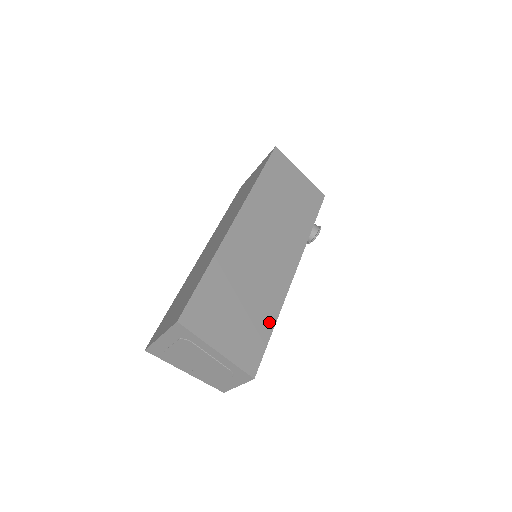
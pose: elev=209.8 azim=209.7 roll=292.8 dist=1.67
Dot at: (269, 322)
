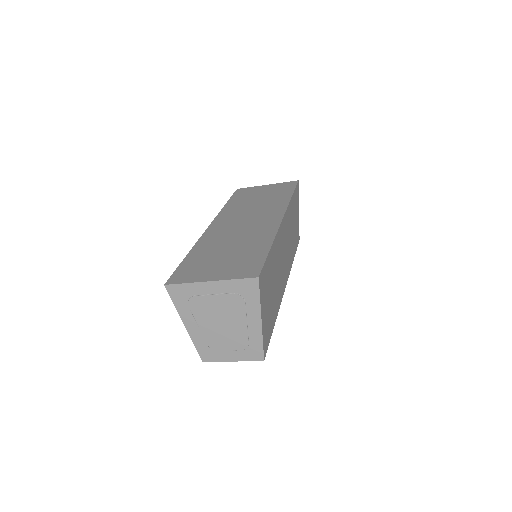
Dot at: (275, 318)
